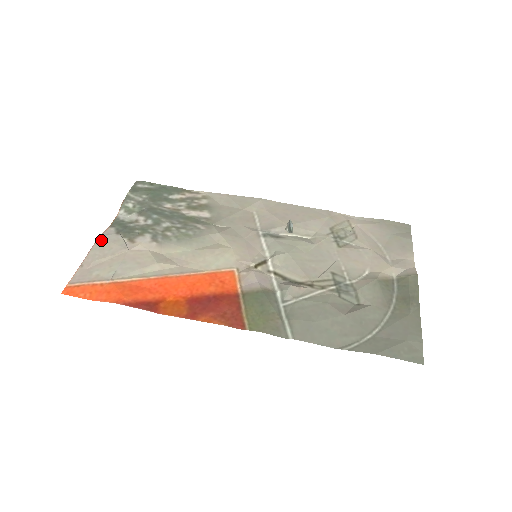
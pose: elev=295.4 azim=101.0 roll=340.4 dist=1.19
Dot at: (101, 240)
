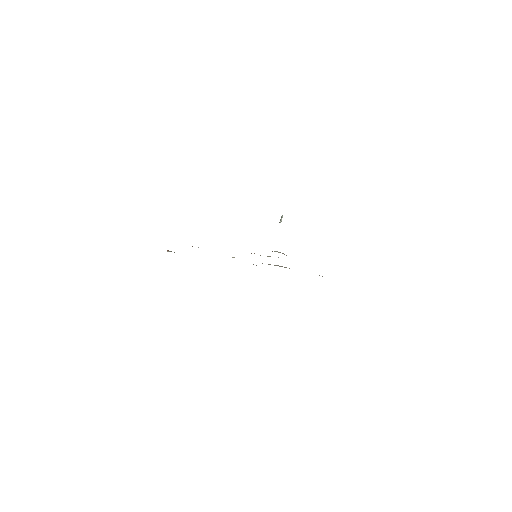
Dot at: occluded
